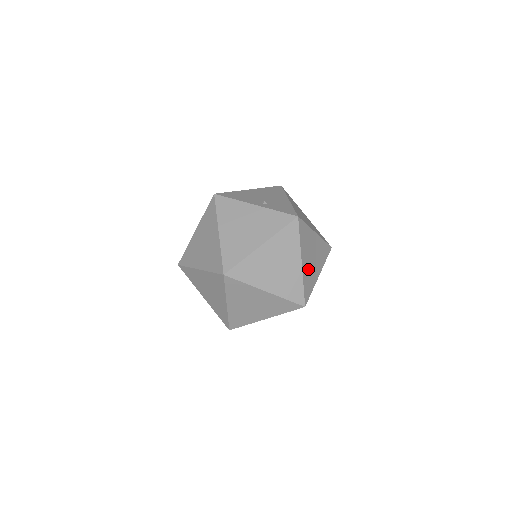
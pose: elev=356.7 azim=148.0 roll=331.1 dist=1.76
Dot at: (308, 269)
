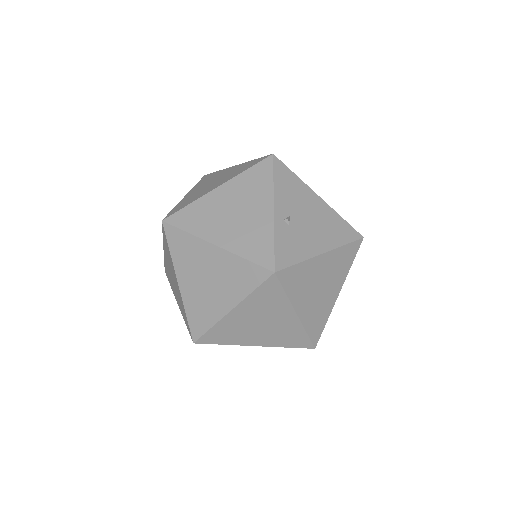
Dot at: (238, 325)
